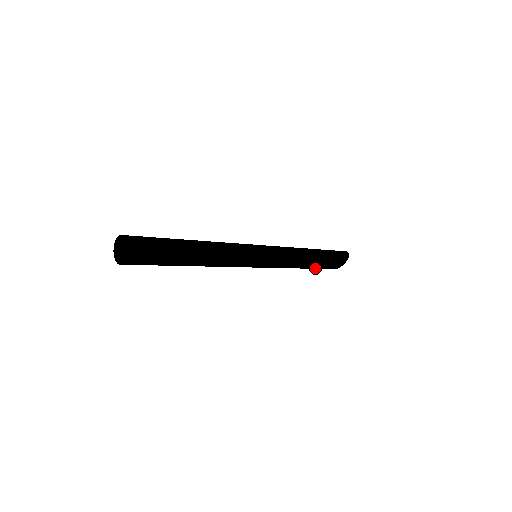
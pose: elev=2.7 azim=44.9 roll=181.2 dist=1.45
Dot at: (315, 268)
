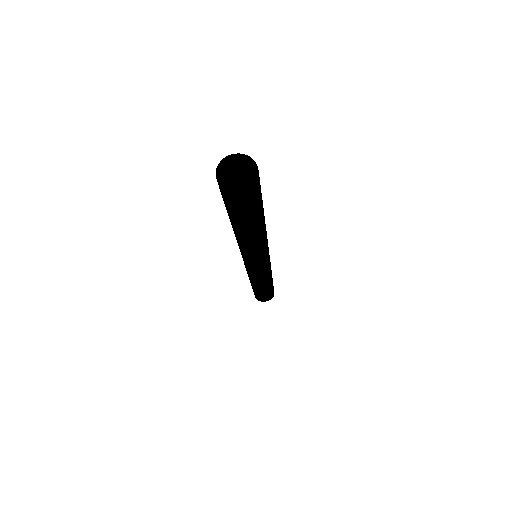
Dot at: (266, 292)
